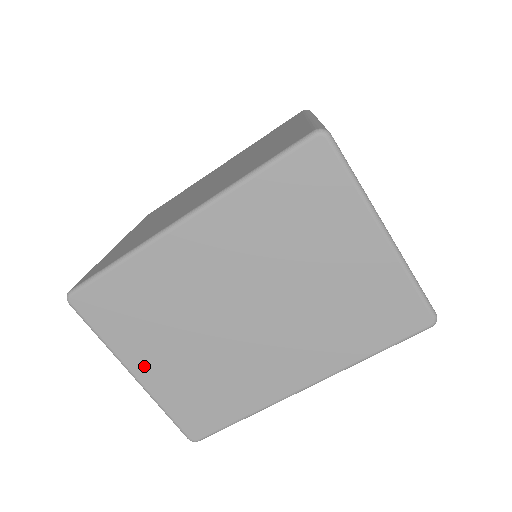
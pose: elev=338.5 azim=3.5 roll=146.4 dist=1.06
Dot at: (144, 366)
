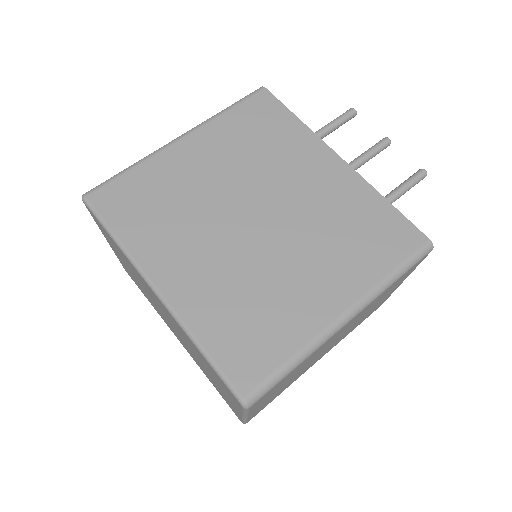
Dot at: (112, 247)
